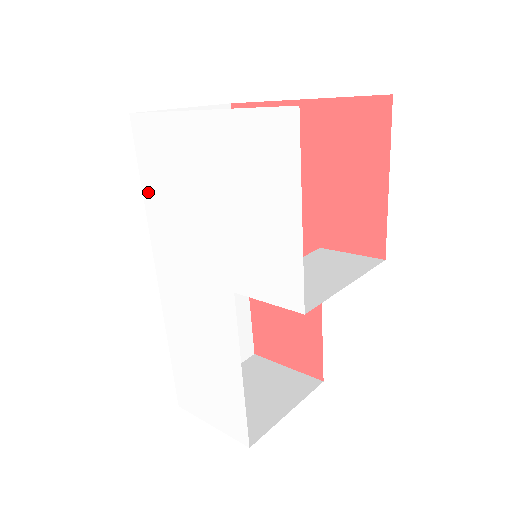
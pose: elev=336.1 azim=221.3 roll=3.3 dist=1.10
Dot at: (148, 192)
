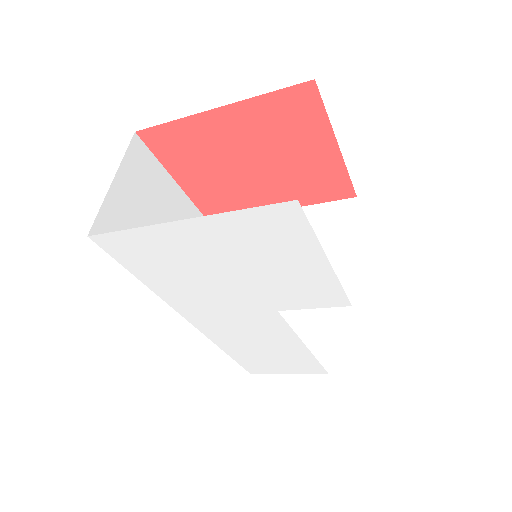
Dot at: (147, 279)
